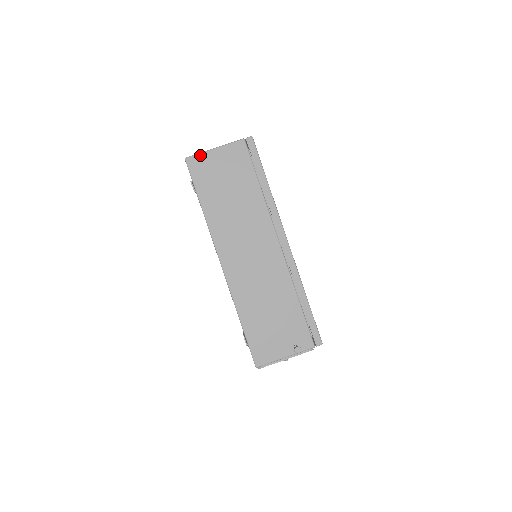
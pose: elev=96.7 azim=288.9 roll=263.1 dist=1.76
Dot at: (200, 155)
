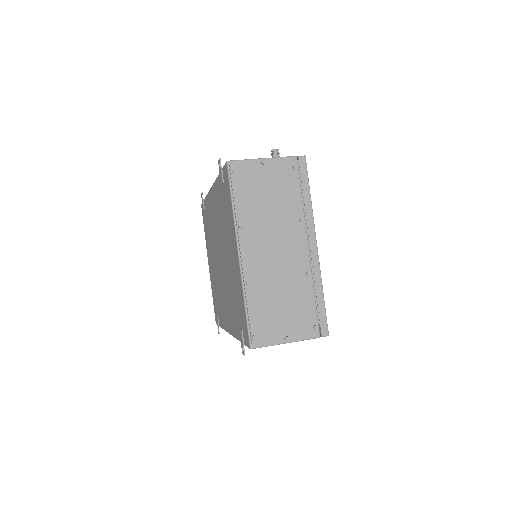
Dot at: occluded
